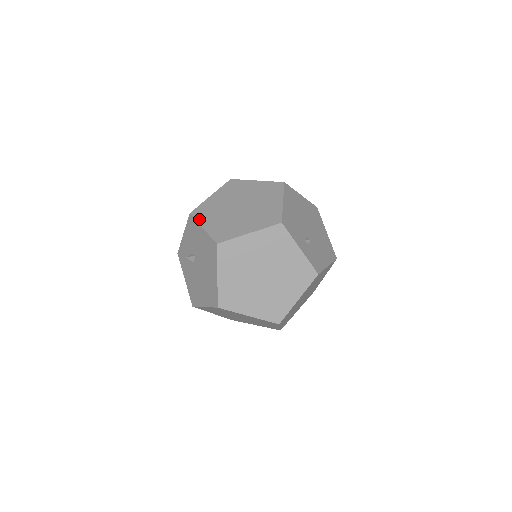
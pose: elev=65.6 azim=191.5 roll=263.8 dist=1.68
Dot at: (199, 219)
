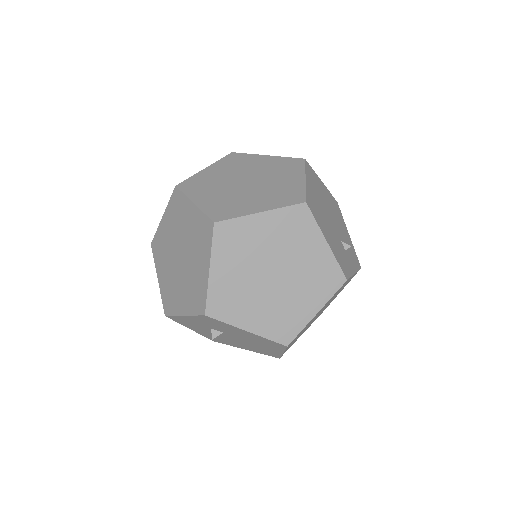
Dot at: (230, 320)
